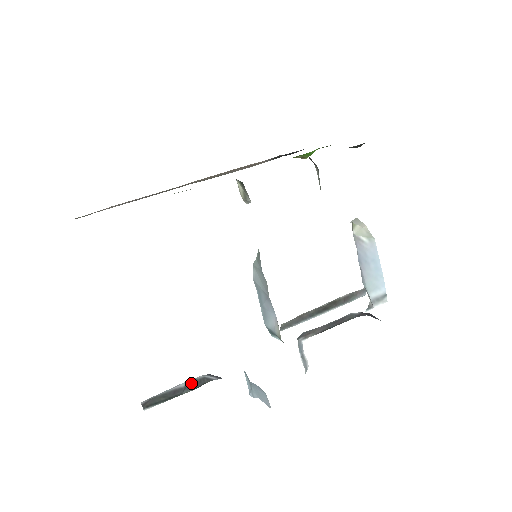
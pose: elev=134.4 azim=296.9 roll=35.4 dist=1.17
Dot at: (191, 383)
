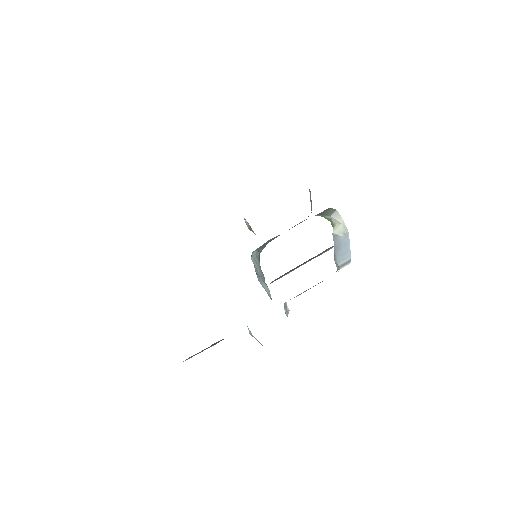
Dot at: (213, 344)
